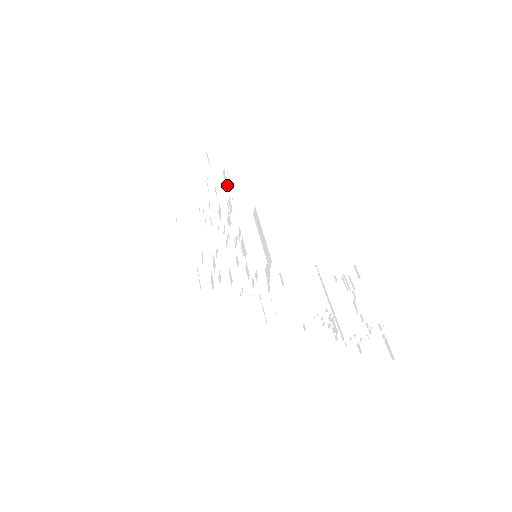
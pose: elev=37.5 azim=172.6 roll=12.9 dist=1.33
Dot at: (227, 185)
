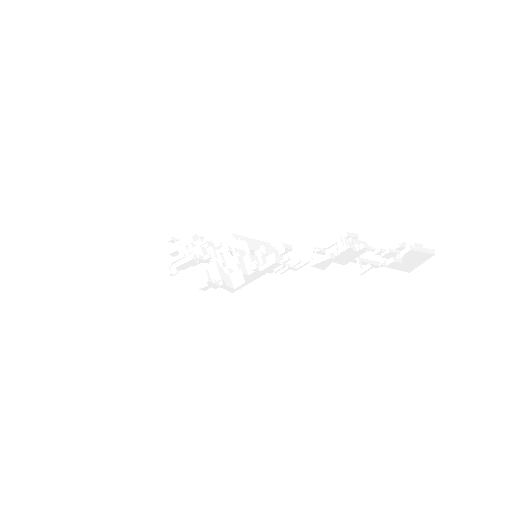
Dot at: occluded
